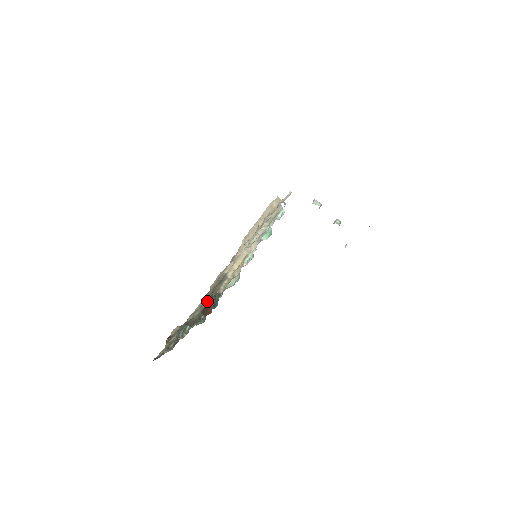
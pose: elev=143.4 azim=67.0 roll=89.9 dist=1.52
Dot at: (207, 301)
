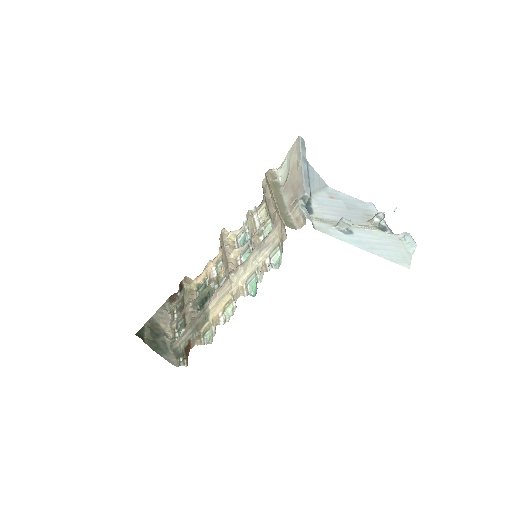
Dot at: (189, 341)
